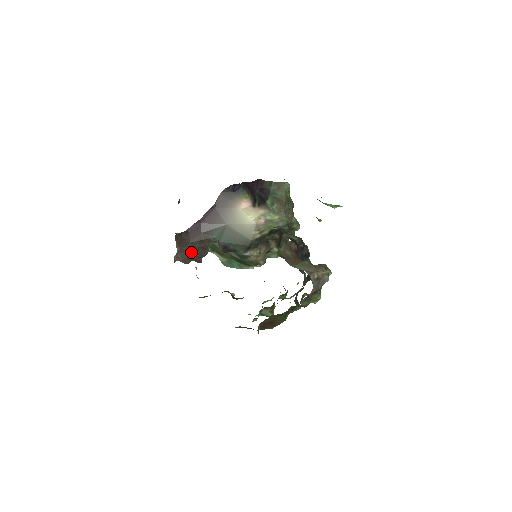
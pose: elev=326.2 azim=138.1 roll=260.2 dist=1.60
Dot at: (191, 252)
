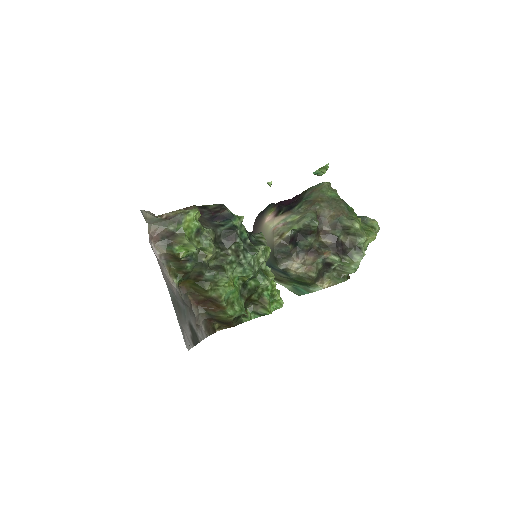
Dot at: occluded
